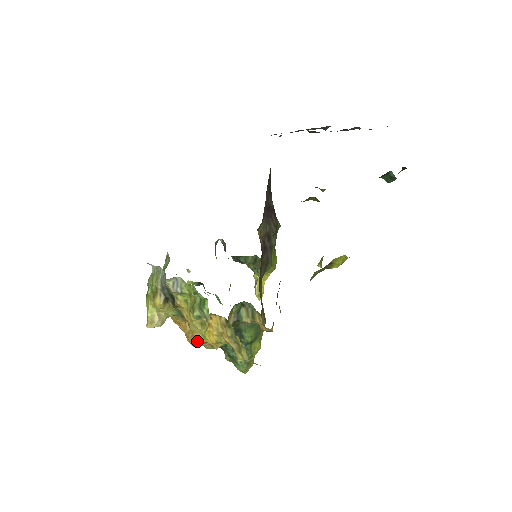
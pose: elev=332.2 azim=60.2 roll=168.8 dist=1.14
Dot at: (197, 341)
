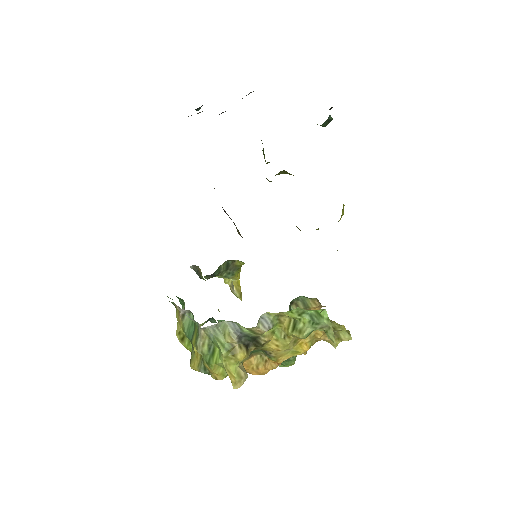
Dot at: (277, 364)
